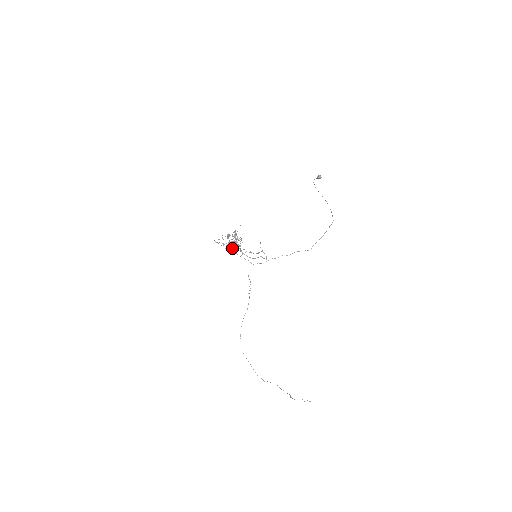
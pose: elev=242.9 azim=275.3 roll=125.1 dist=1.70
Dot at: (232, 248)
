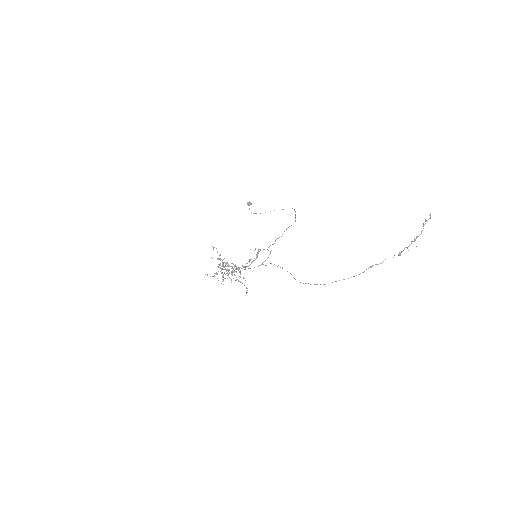
Dot at: occluded
